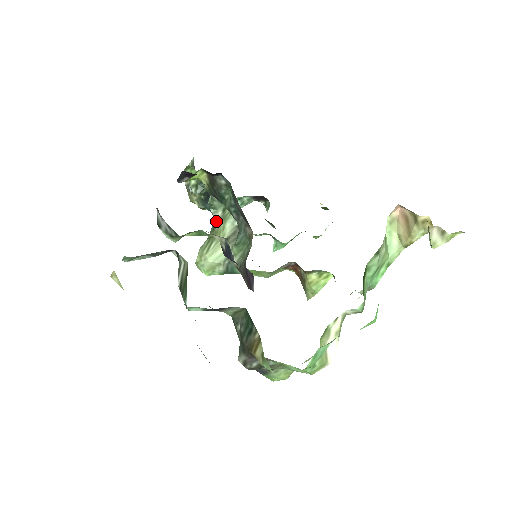
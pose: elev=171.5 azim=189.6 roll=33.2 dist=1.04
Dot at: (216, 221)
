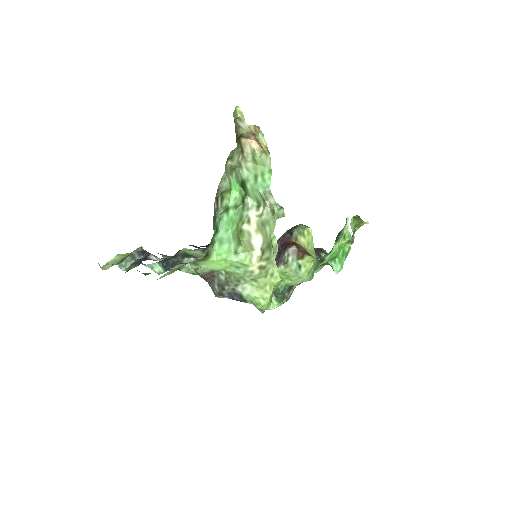
Dot at: occluded
